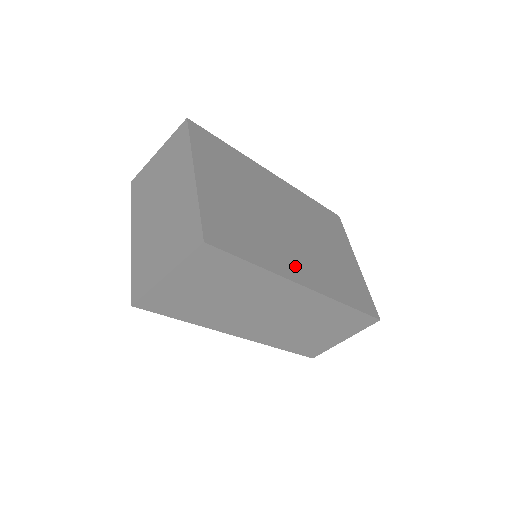
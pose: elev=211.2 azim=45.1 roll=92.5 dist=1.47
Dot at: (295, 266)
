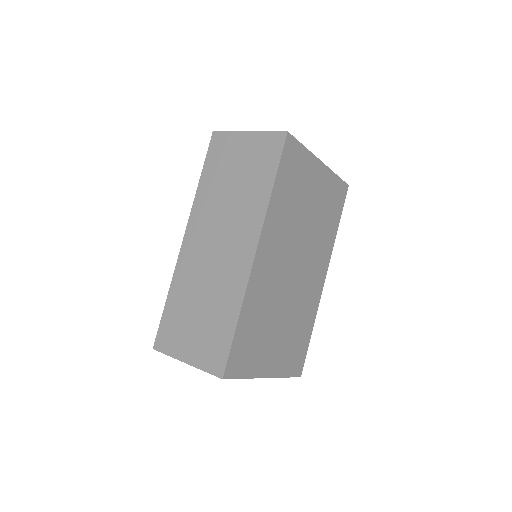
Dot at: (315, 286)
